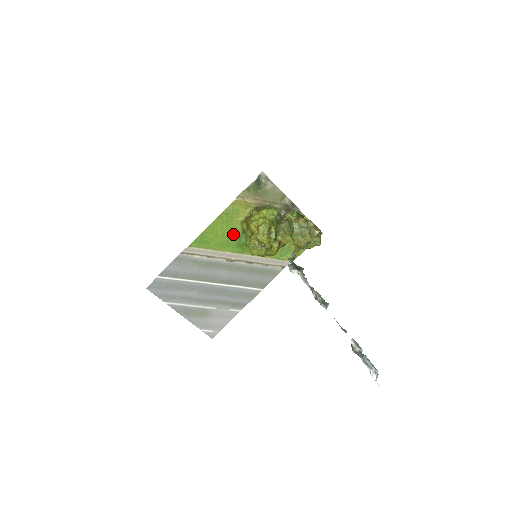
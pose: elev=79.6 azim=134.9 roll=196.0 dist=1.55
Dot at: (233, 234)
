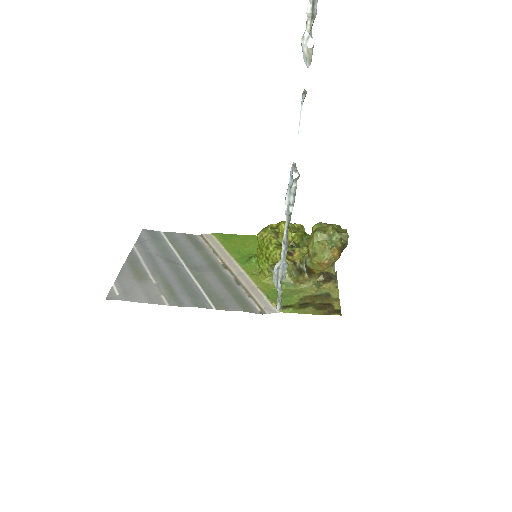
Dot at: (256, 253)
